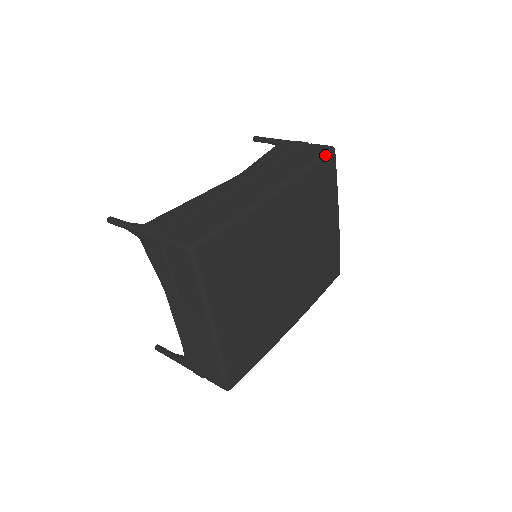
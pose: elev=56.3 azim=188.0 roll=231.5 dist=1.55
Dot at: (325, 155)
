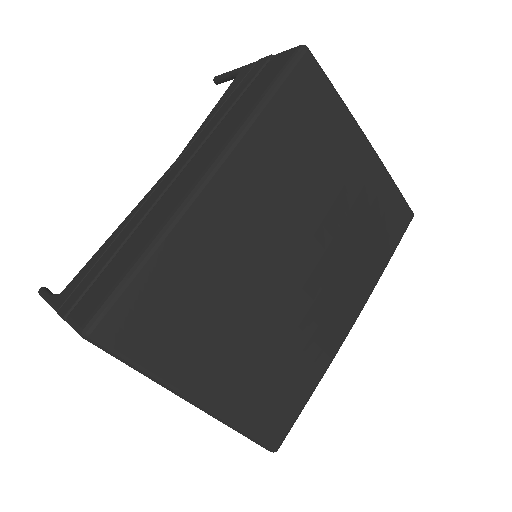
Dot at: (289, 68)
